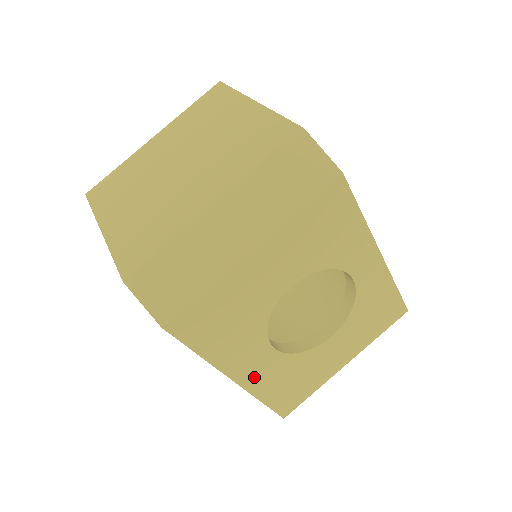
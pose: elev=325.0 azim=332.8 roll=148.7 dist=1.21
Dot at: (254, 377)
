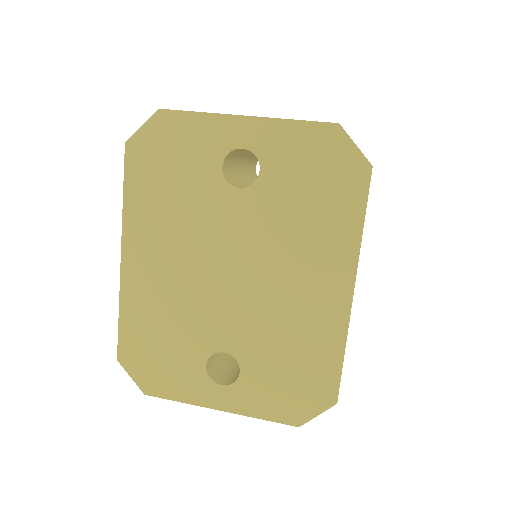
Dot at: occluded
